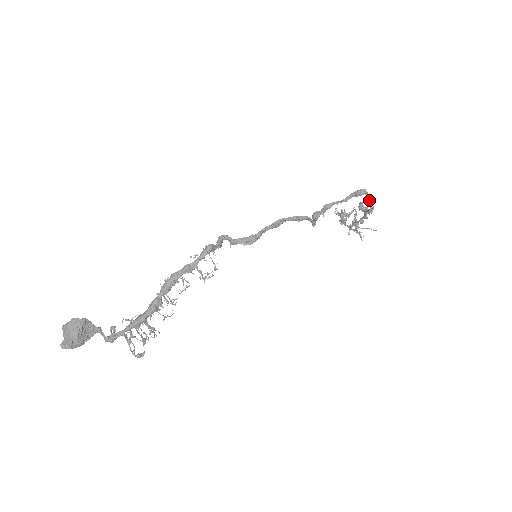
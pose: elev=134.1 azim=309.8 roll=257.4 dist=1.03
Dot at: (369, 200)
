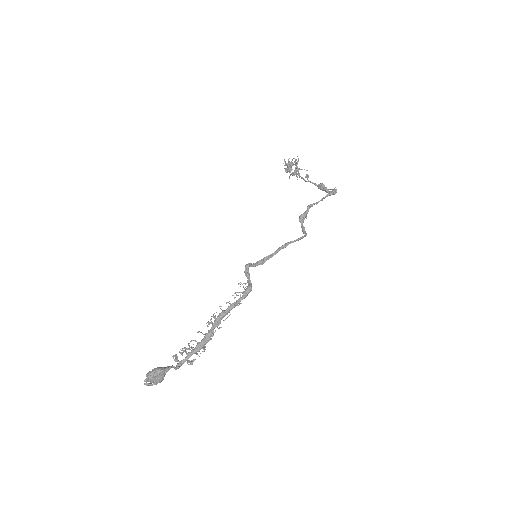
Dot at: occluded
